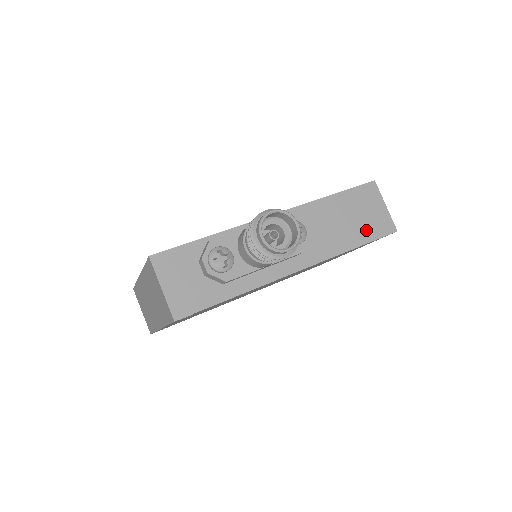
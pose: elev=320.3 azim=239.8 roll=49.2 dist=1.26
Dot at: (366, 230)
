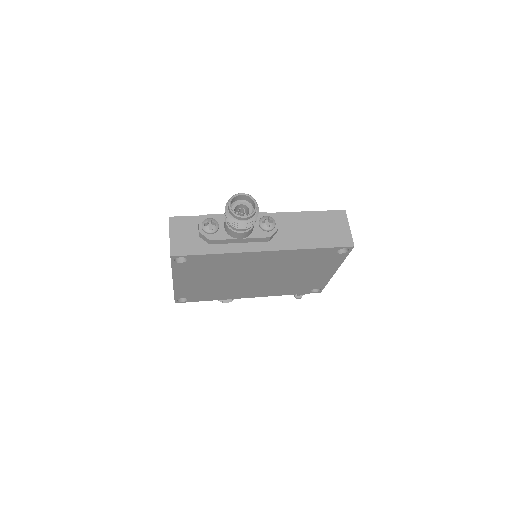
Dot at: (328, 239)
